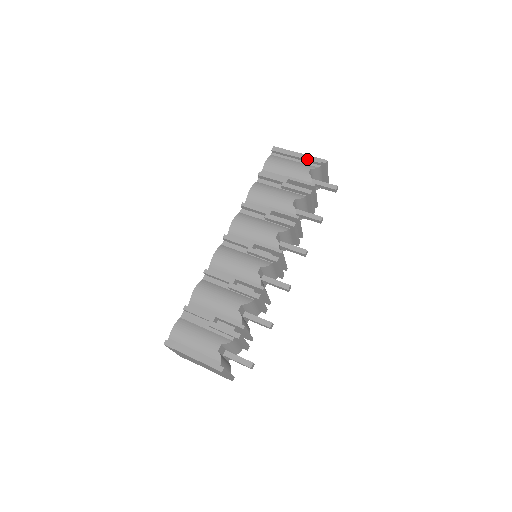
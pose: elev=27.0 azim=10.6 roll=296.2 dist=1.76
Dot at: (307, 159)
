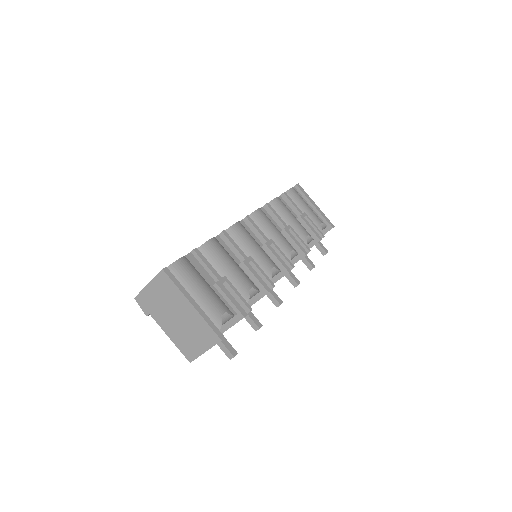
Dot at: (321, 213)
